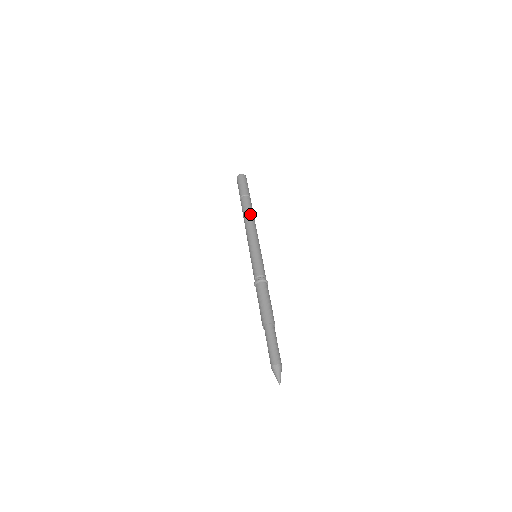
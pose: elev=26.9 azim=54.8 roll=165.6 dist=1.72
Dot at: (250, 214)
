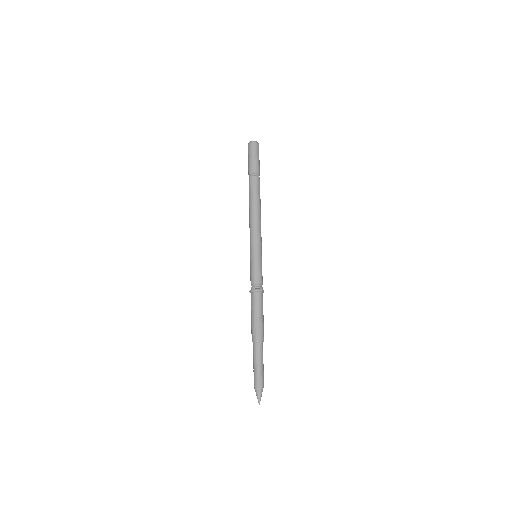
Dot at: (252, 202)
